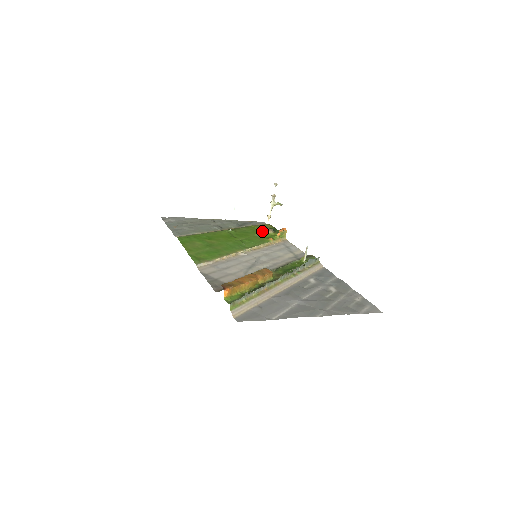
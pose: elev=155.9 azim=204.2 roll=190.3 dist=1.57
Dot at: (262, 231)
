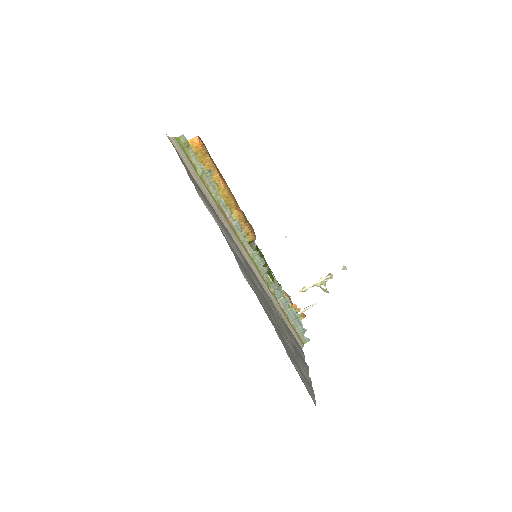
Dot at: (283, 292)
